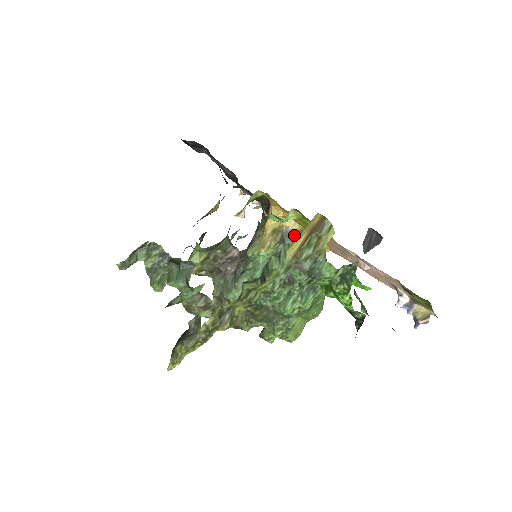
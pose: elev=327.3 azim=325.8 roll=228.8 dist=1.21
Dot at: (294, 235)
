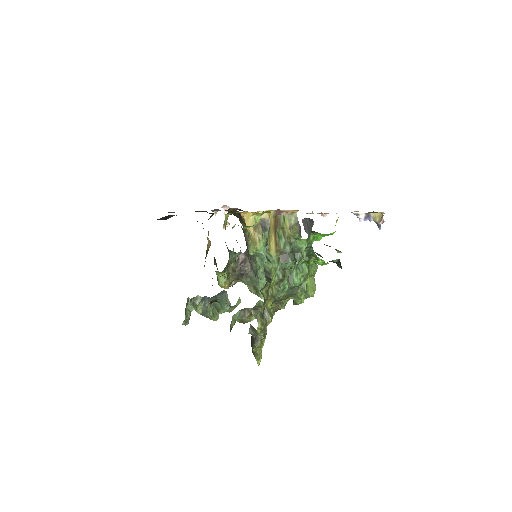
Dot at: (269, 220)
